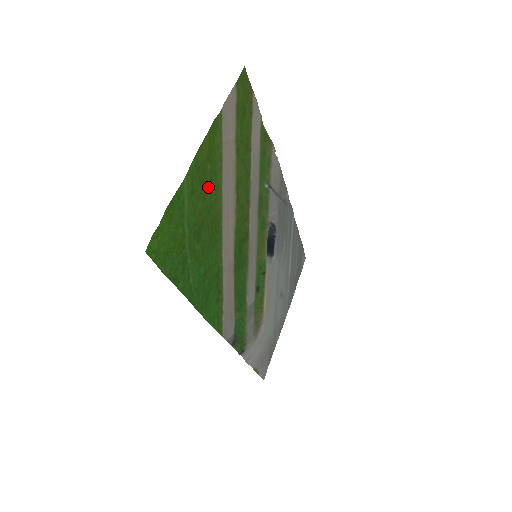
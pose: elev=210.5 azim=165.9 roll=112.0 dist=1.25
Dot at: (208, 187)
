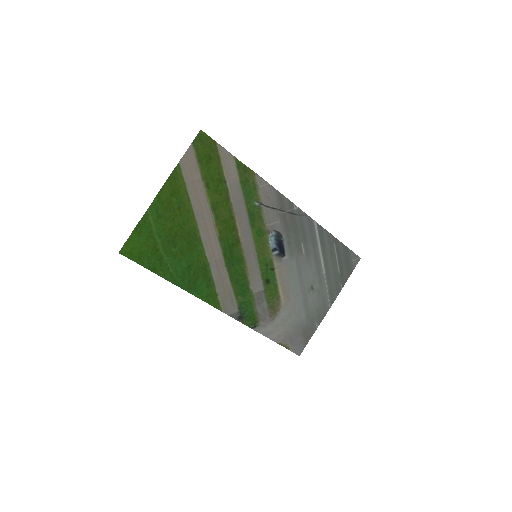
Dot at: (177, 212)
